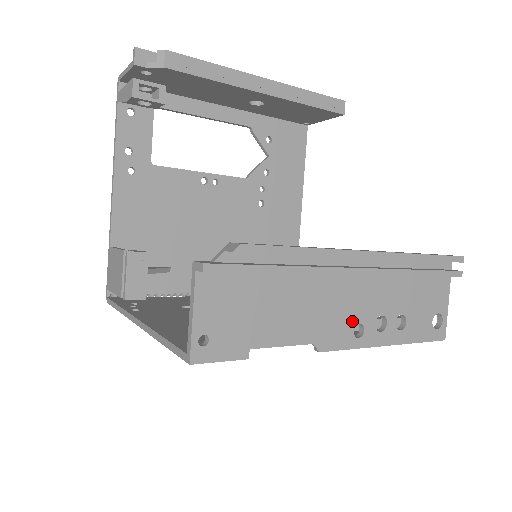
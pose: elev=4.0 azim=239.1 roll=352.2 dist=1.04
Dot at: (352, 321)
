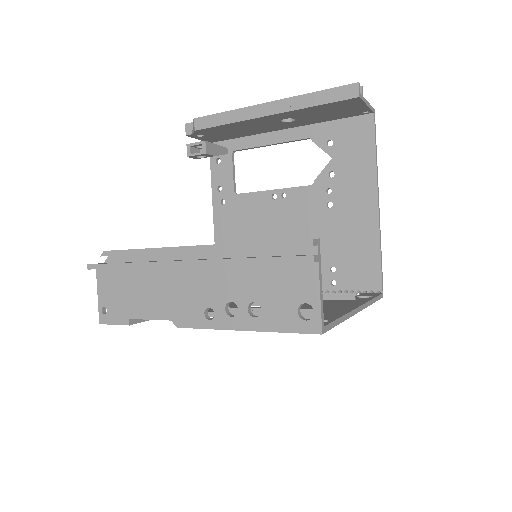
Dot at: (202, 305)
